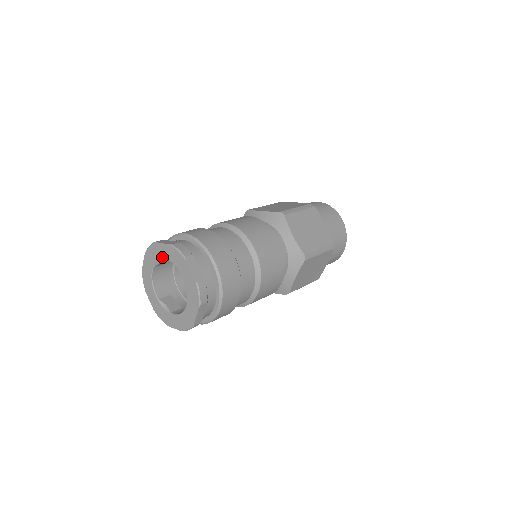
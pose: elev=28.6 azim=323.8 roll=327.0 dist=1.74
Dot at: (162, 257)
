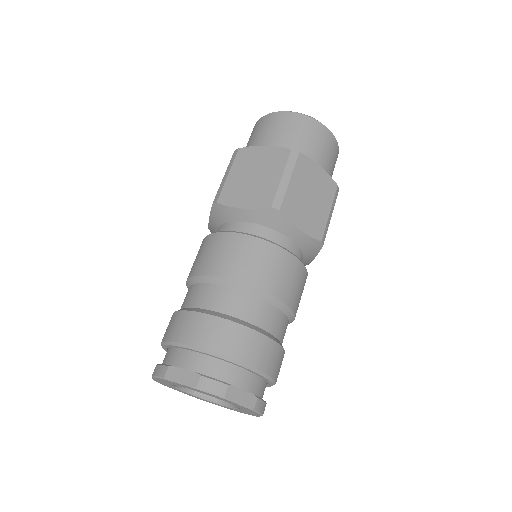
Dot at: occluded
